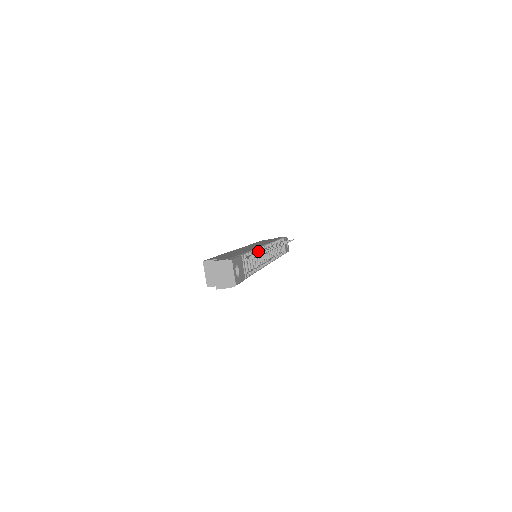
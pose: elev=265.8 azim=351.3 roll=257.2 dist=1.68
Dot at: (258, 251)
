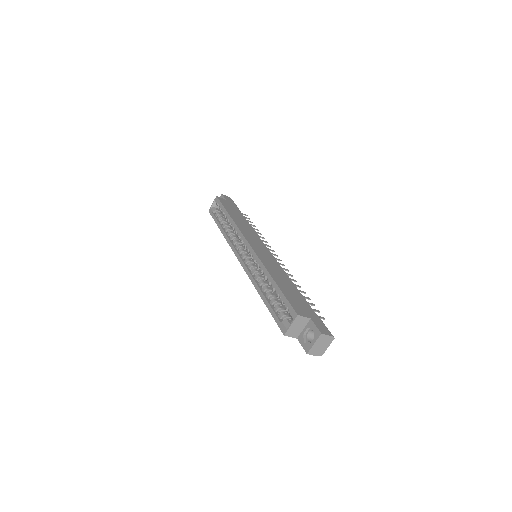
Dot at: occluded
